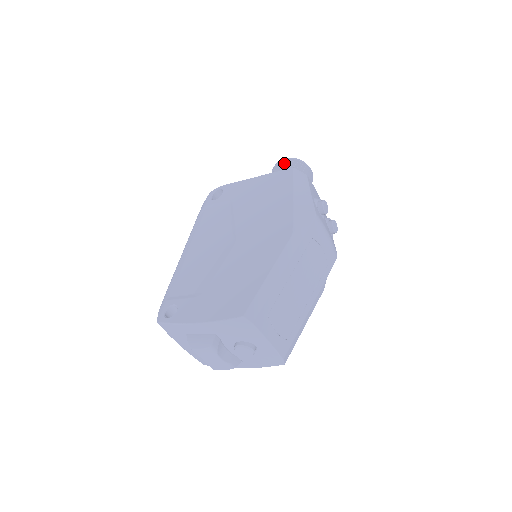
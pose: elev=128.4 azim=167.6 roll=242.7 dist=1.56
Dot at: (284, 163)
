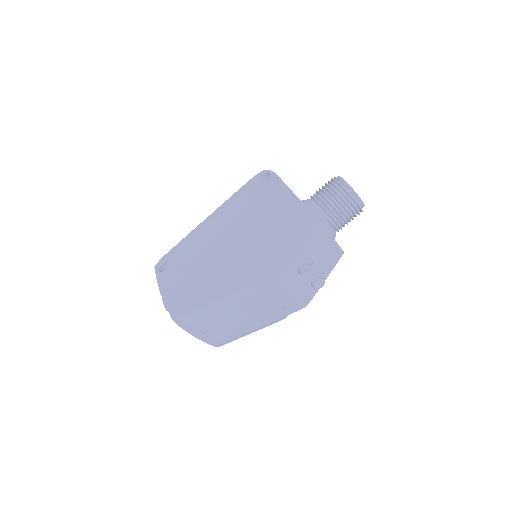
Dot at: (334, 186)
